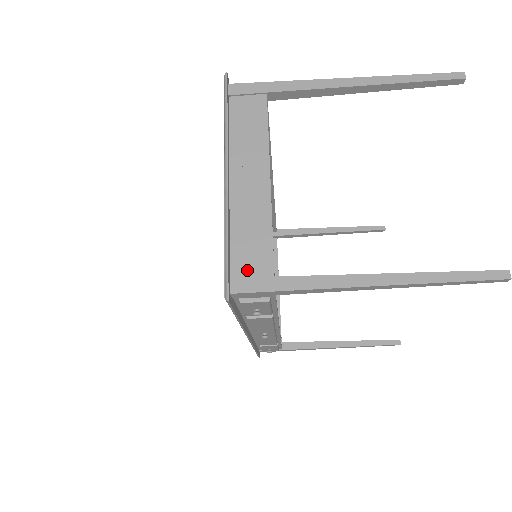
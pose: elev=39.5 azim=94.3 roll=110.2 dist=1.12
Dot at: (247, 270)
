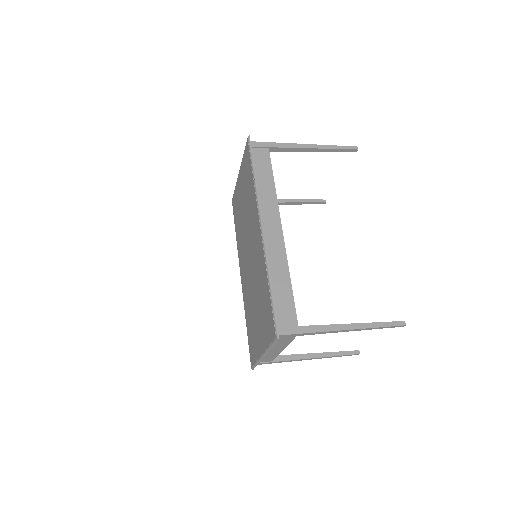
Dot at: (262, 362)
